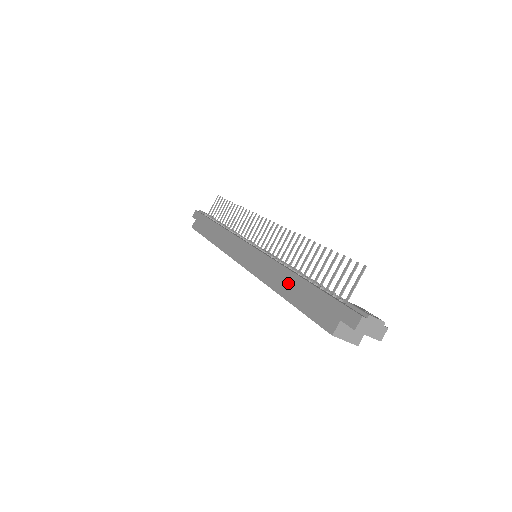
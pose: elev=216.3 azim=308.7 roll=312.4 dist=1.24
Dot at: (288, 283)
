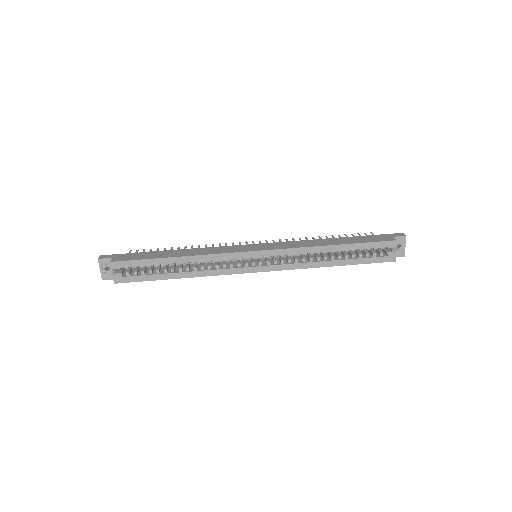
Dot at: (331, 241)
